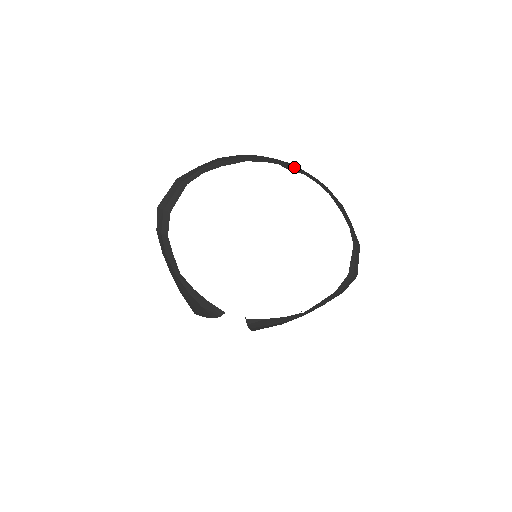
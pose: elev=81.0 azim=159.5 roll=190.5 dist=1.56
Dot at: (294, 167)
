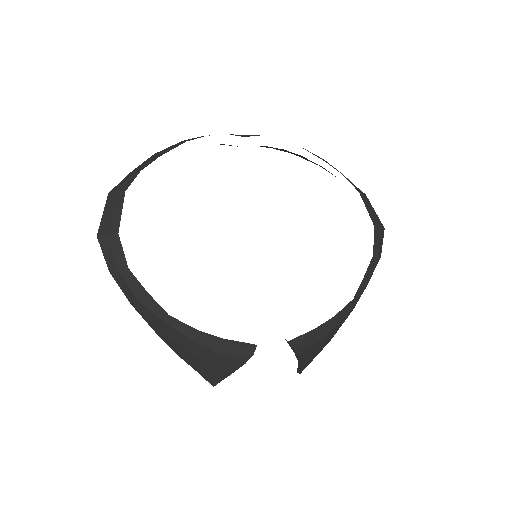
Dot at: (245, 135)
